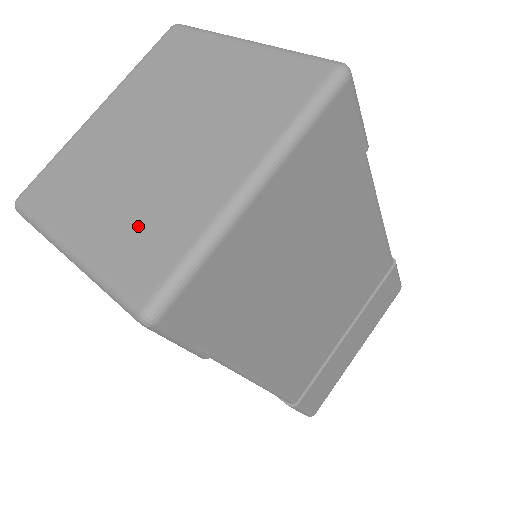
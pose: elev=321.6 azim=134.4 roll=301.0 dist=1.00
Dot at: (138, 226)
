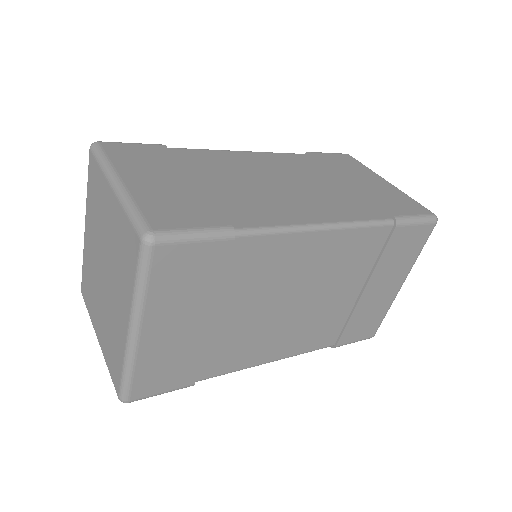
Dot at: (109, 340)
